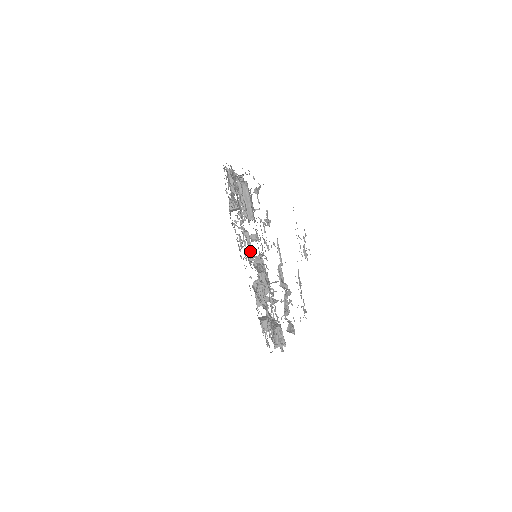
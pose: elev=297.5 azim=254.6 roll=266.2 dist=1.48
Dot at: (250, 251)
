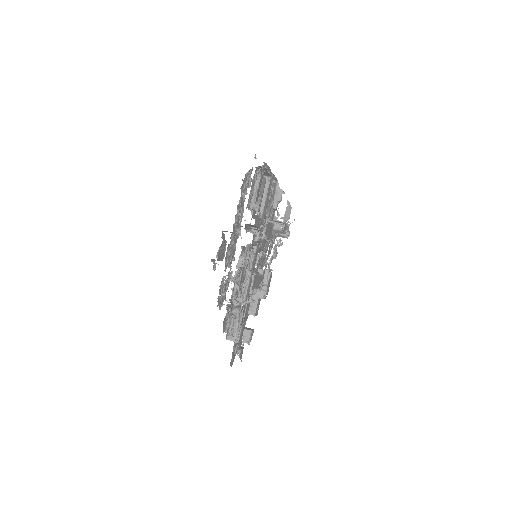
Dot at: occluded
